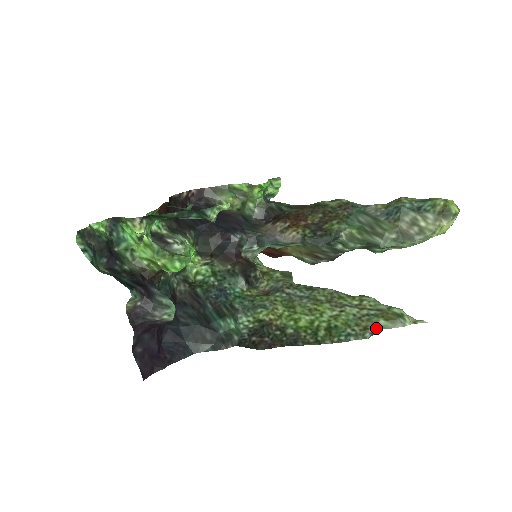
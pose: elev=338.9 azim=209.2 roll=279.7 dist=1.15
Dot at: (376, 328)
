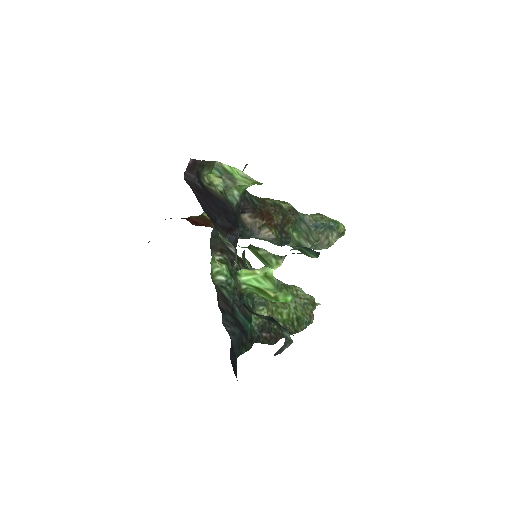
Dot at: (312, 315)
